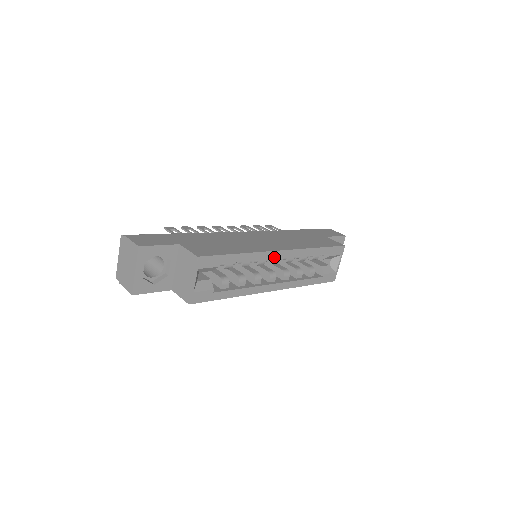
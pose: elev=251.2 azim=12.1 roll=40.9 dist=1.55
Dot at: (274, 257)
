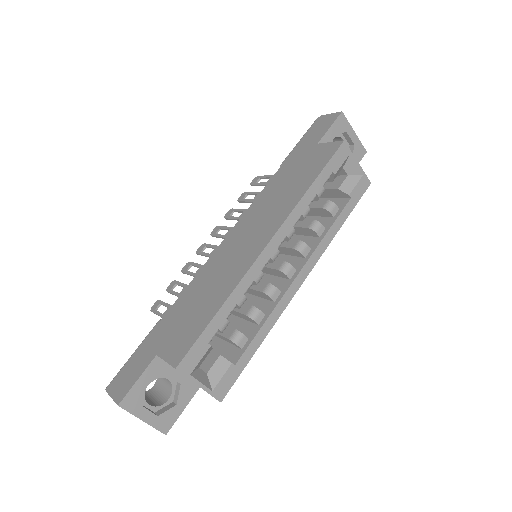
Dot at: (265, 260)
